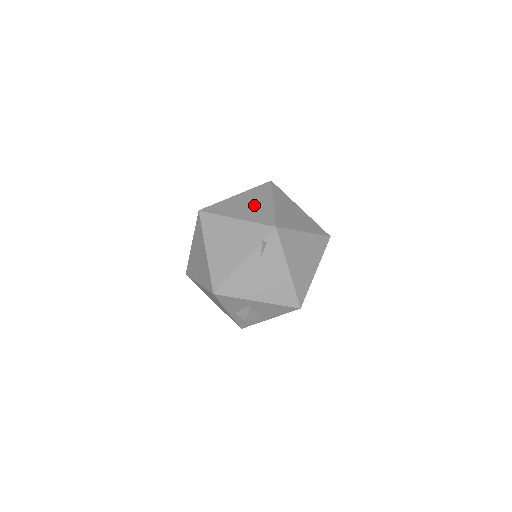
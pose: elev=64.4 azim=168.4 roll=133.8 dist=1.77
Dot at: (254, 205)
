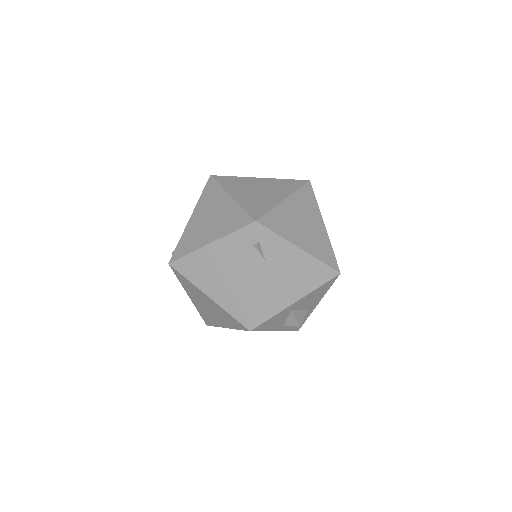
Dot at: (215, 215)
